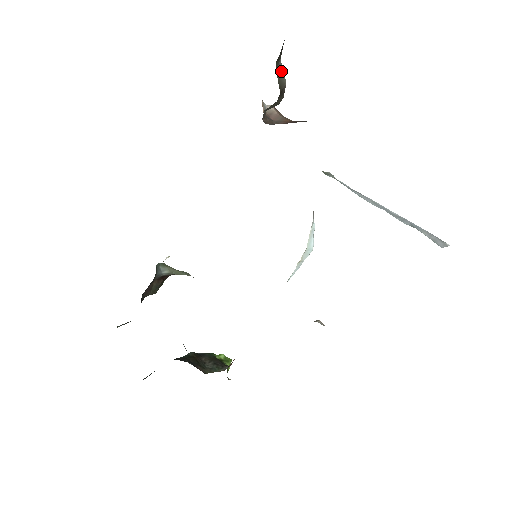
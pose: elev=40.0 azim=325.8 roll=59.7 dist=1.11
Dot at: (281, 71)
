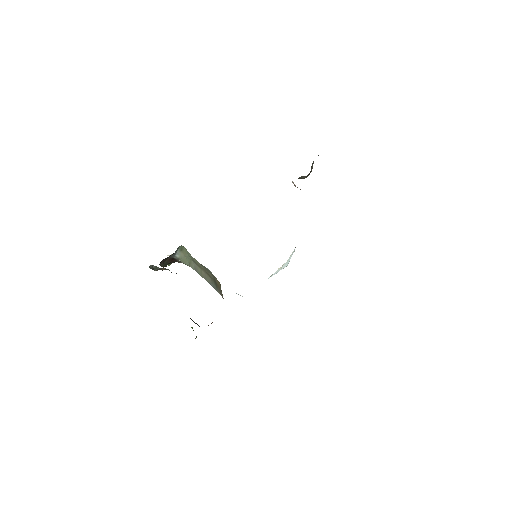
Dot at: occluded
